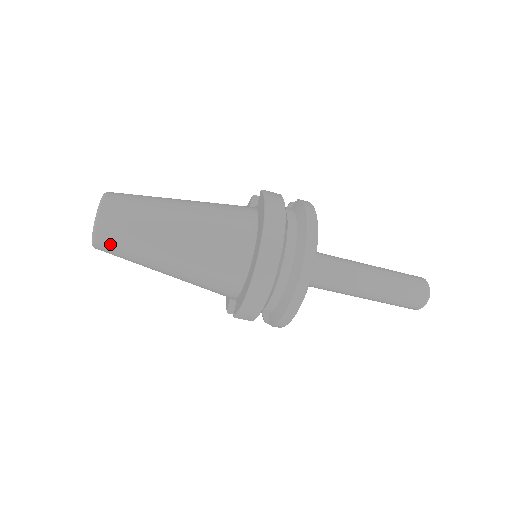
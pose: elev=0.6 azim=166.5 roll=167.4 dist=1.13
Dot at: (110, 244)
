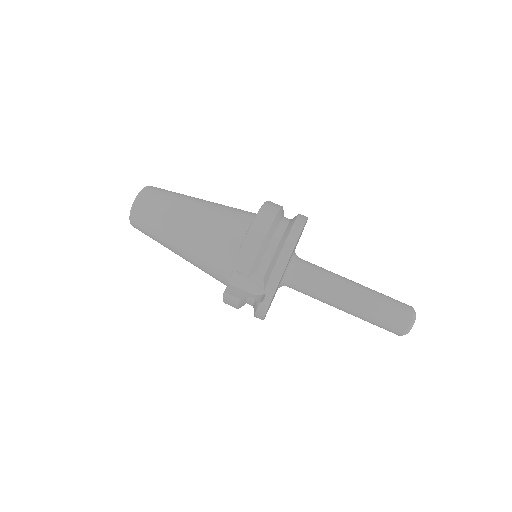
Dot at: (146, 204)
